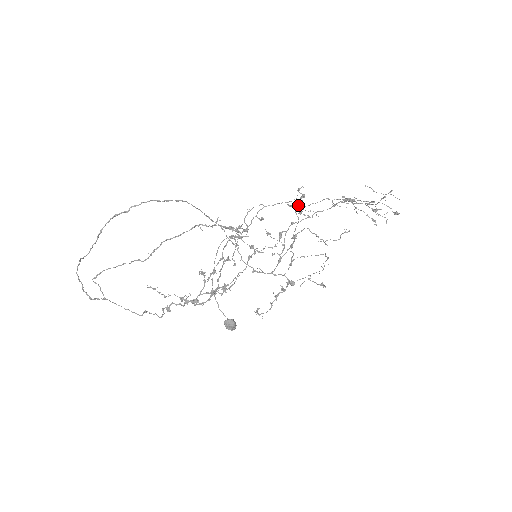
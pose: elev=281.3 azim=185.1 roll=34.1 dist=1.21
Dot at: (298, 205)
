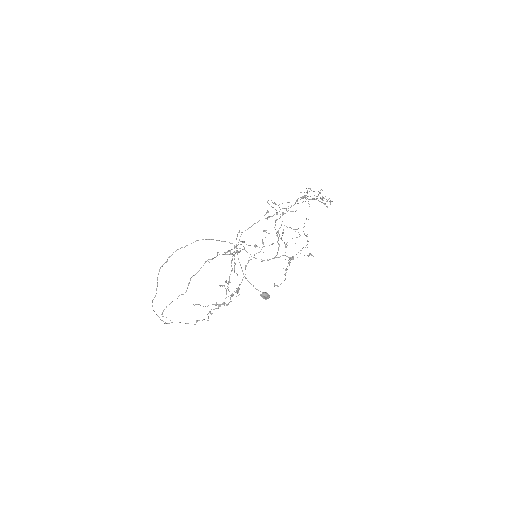
Dot at: (267, 217)
